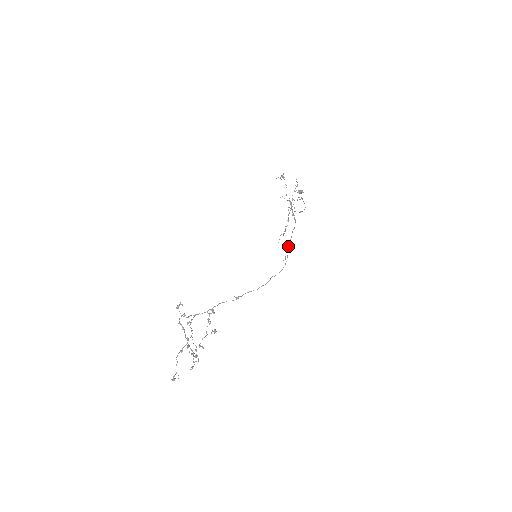
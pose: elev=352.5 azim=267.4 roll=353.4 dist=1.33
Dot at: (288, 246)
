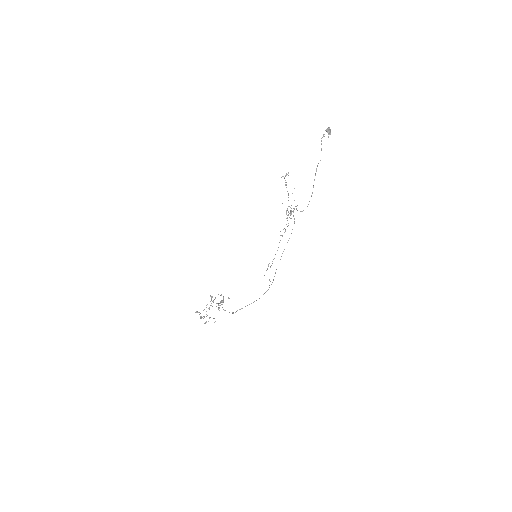
Dot at: occluded
